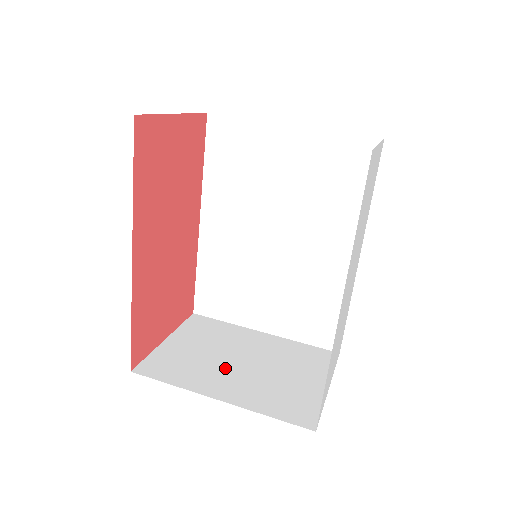
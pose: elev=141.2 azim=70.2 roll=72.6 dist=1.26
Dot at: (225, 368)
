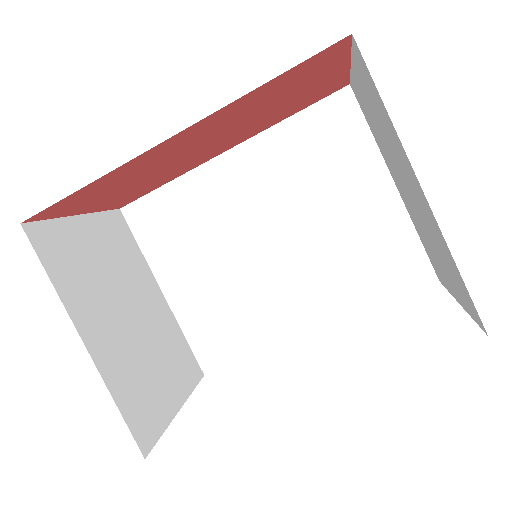
Dot at: (112, 307)
